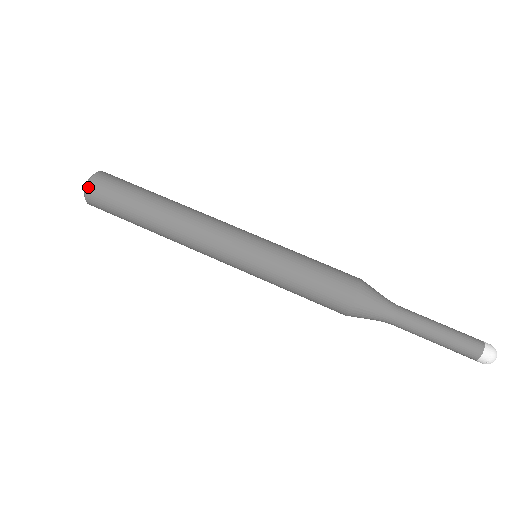
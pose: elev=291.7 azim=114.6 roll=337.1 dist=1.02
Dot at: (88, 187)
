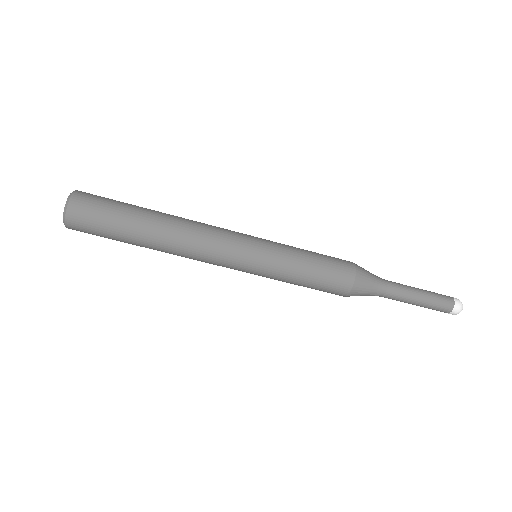
Dot at: occluded
